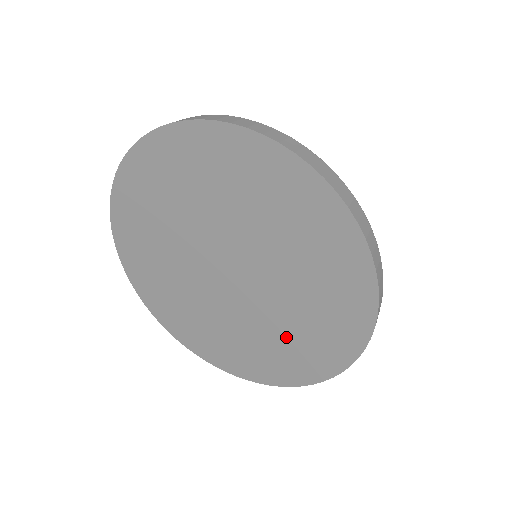
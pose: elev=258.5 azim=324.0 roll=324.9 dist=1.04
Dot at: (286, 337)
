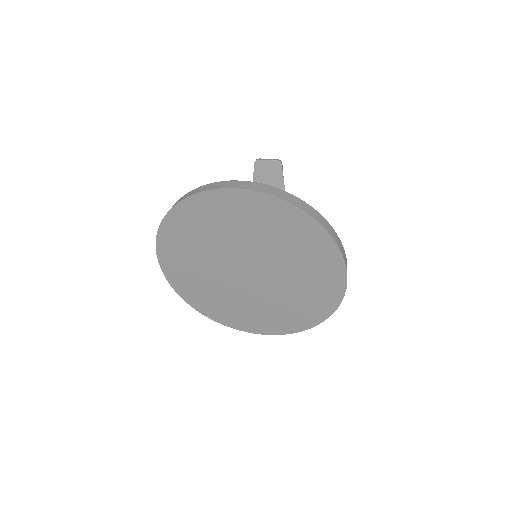
Dot at: (259, 311)
